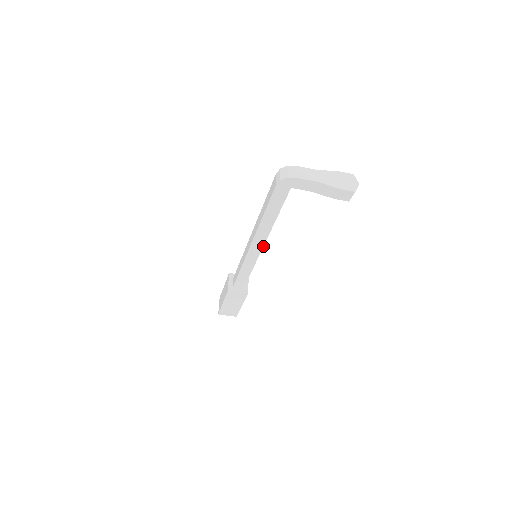
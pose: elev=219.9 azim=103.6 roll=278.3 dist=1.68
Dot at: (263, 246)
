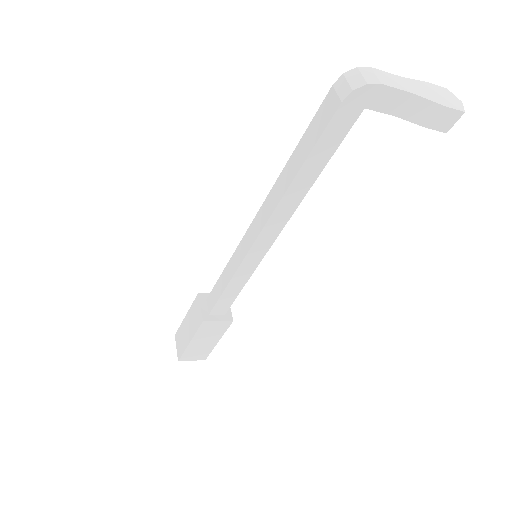
Dot at: (278, 235)
